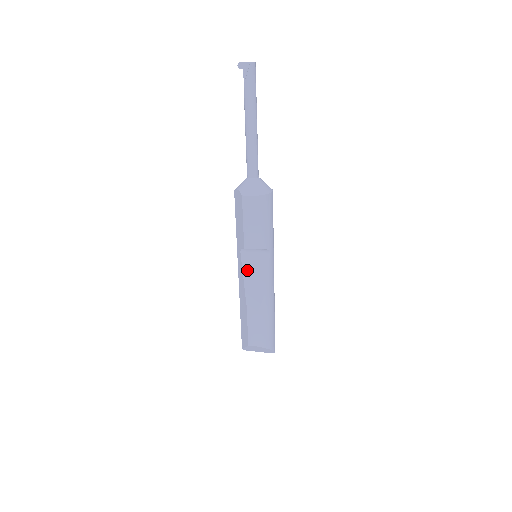
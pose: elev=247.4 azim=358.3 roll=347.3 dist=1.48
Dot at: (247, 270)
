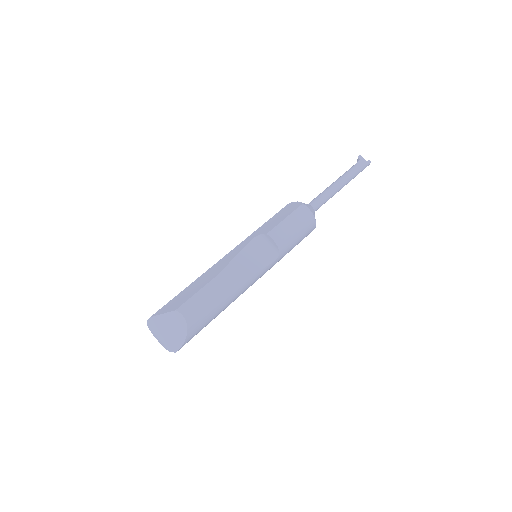
Dot at: (246, 253)
